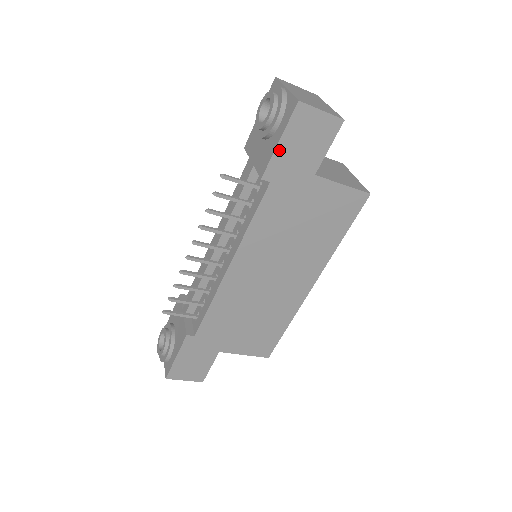
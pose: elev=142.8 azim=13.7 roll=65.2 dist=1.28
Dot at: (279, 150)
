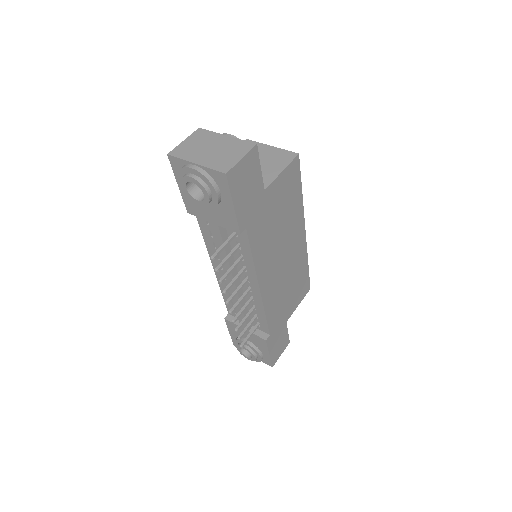
Dot at: (237, 209)
